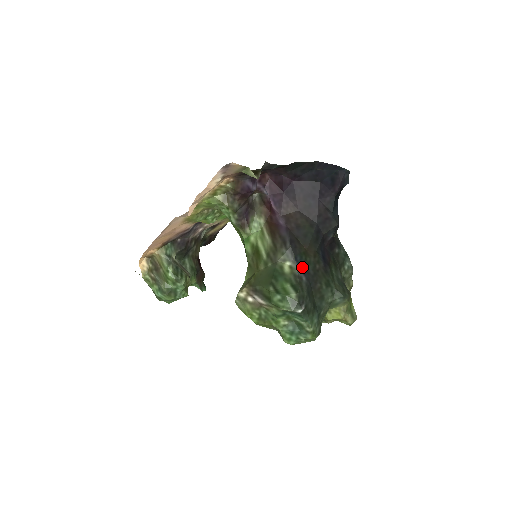
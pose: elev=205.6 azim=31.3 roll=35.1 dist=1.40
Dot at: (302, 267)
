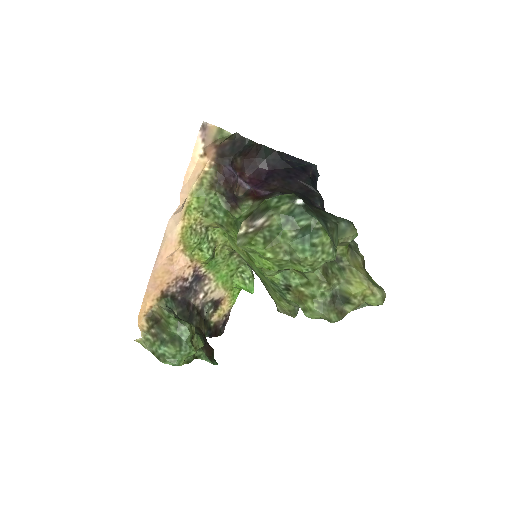
Dot at: occluded
